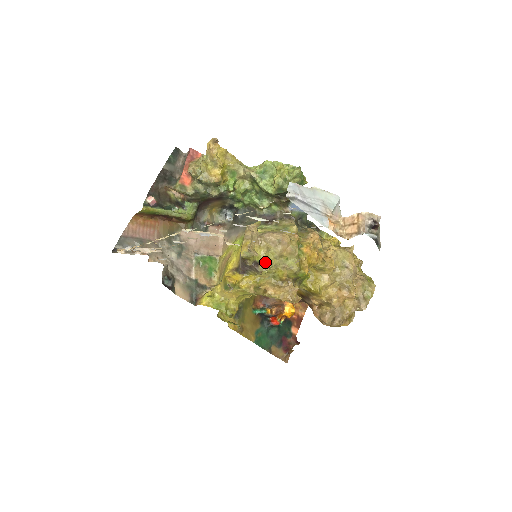
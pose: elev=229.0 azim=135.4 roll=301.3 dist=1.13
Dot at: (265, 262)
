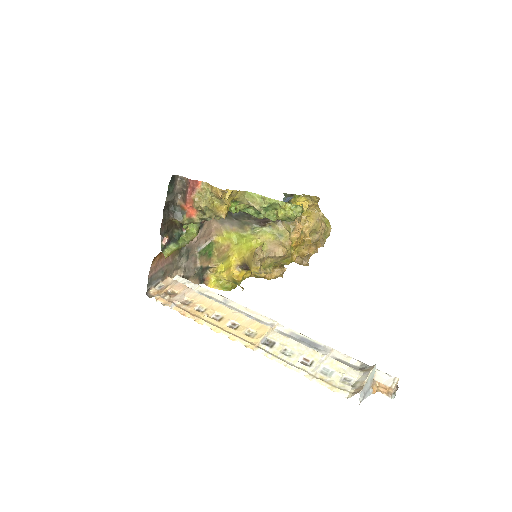
Dot at: (268, 269)
